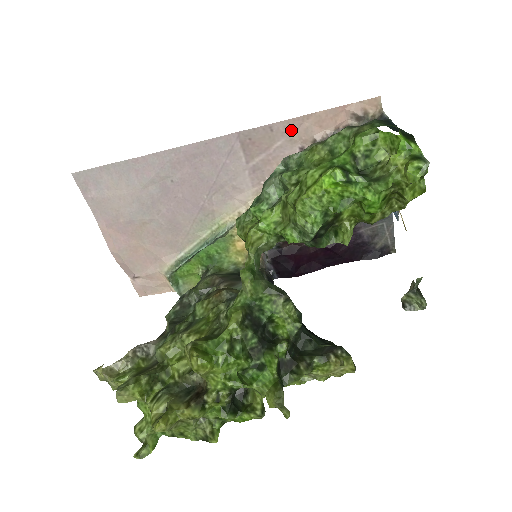
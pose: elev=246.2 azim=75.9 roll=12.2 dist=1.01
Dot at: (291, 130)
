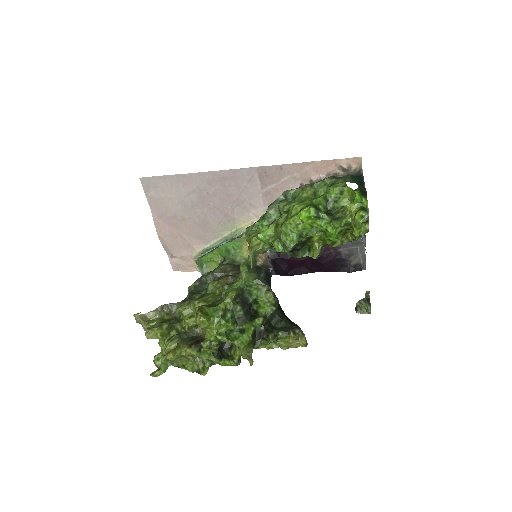
Dot at: (295, 171)
